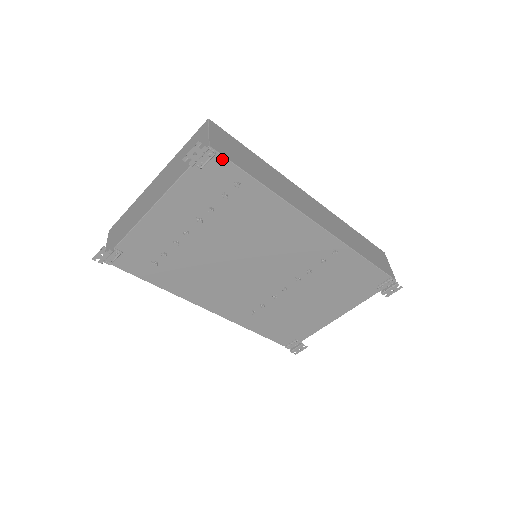
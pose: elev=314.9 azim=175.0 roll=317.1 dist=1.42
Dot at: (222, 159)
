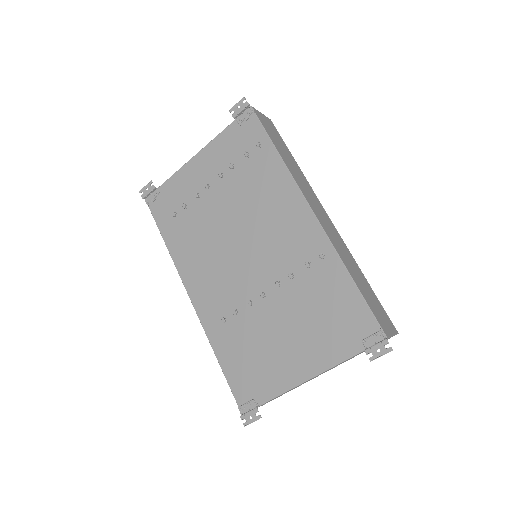
Dot at: (256, 119)
